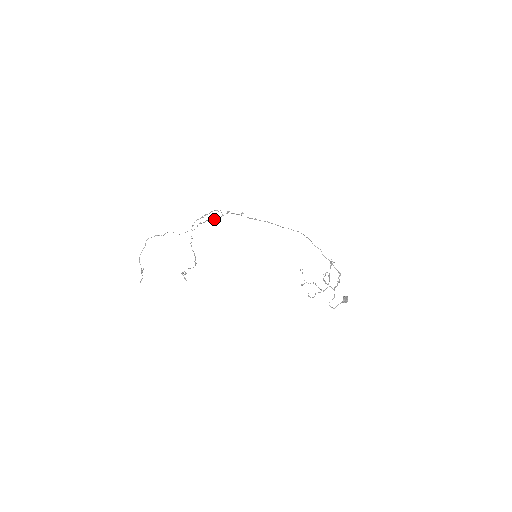
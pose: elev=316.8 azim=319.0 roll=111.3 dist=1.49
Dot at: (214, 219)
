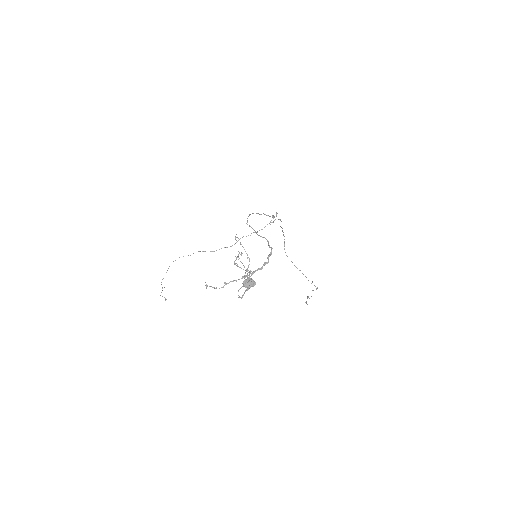
Dot at: occluded
